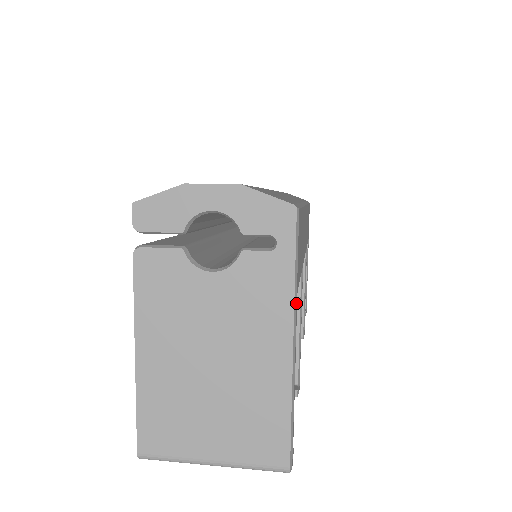
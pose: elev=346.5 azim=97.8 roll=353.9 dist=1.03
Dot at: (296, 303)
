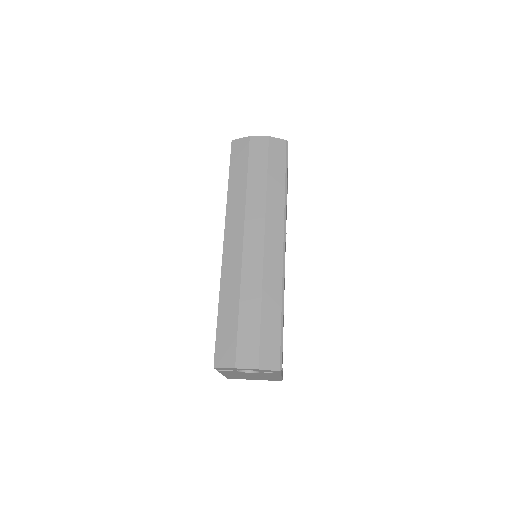
Dot at: occluded
